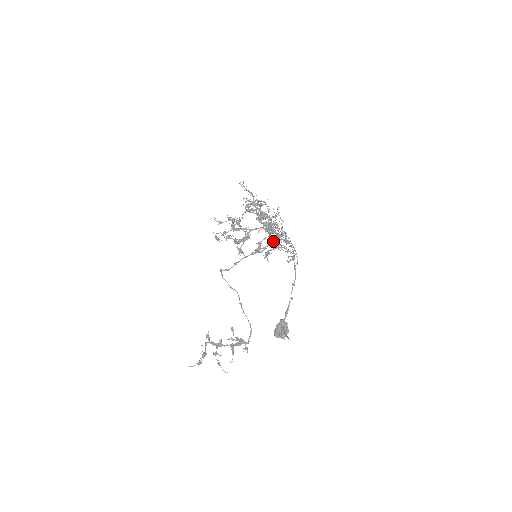
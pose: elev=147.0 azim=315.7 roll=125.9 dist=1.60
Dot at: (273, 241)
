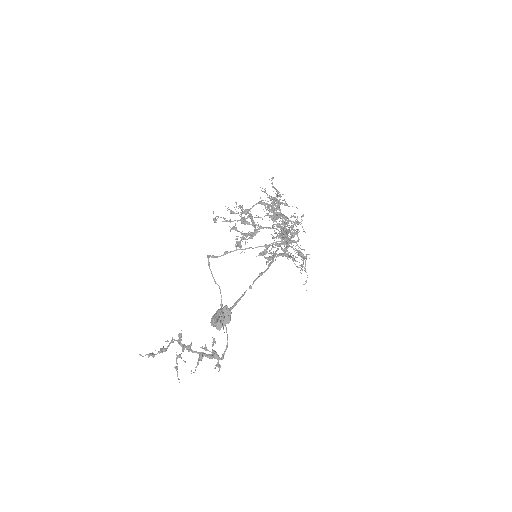
Dot at: (279, 243)
